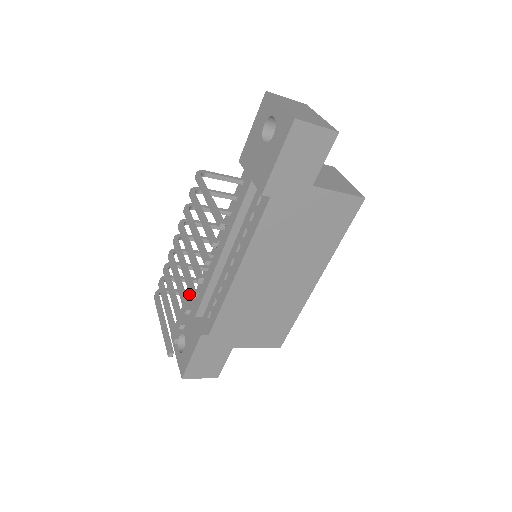
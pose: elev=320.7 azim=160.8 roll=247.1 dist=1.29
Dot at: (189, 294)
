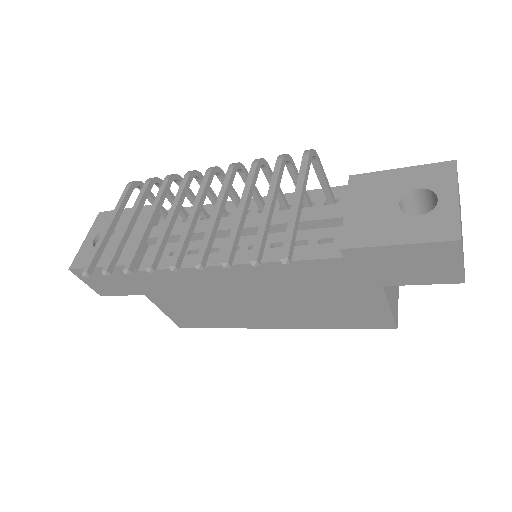
Dot at: (160, 212)
